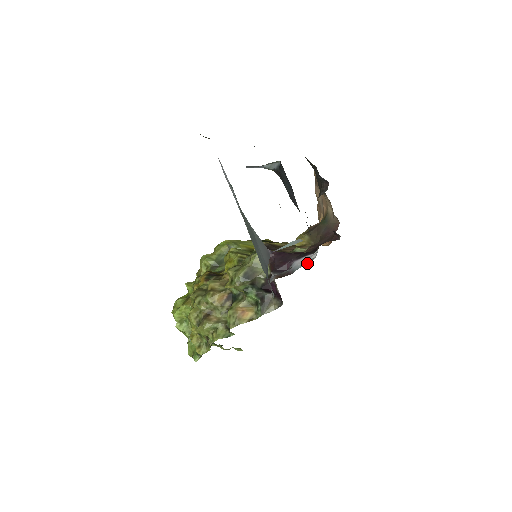
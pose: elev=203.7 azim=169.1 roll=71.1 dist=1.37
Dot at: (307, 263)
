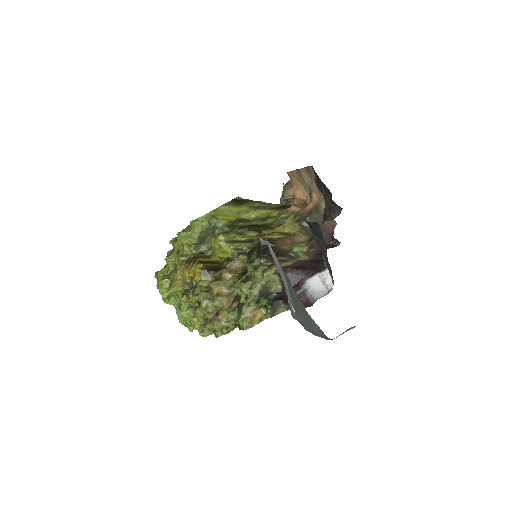
Dot at: (325, 292)
